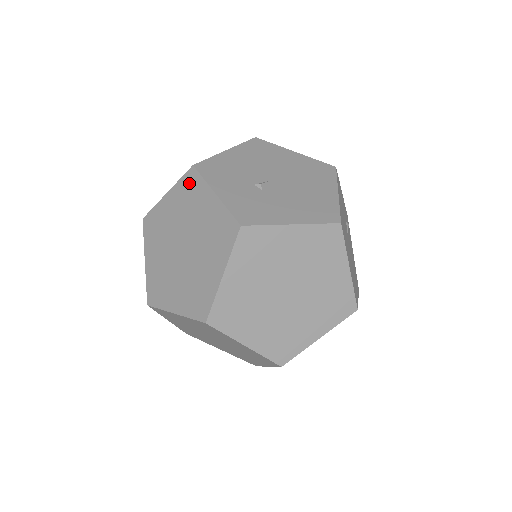
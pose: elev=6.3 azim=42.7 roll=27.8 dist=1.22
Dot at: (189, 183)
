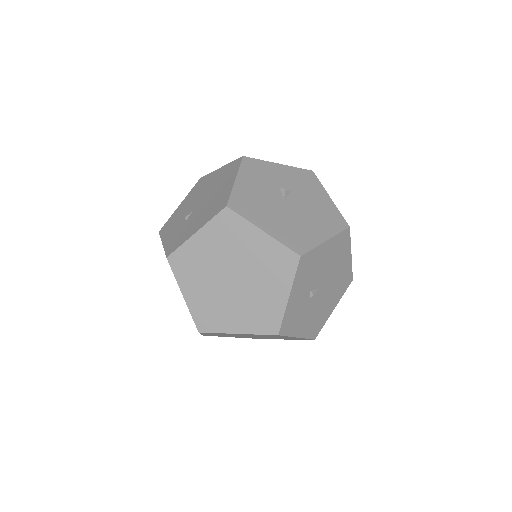
Dot at: (284, 260)
